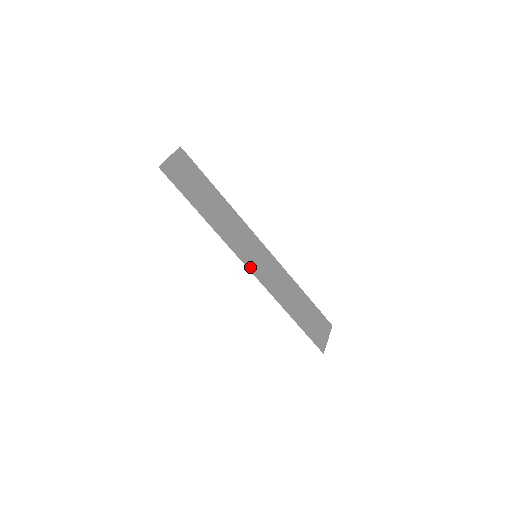
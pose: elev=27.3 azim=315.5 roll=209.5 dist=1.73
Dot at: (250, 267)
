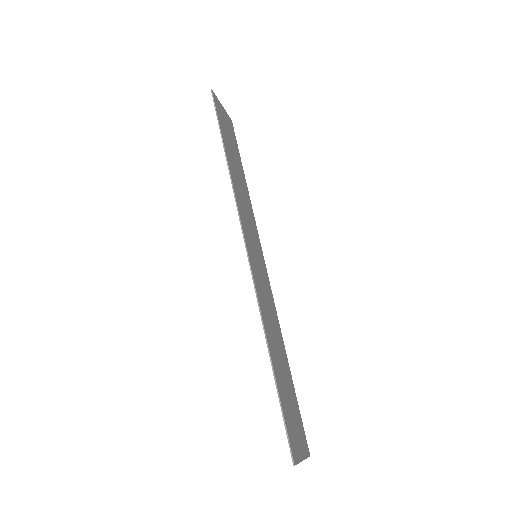
Dot at: (248, 248)
